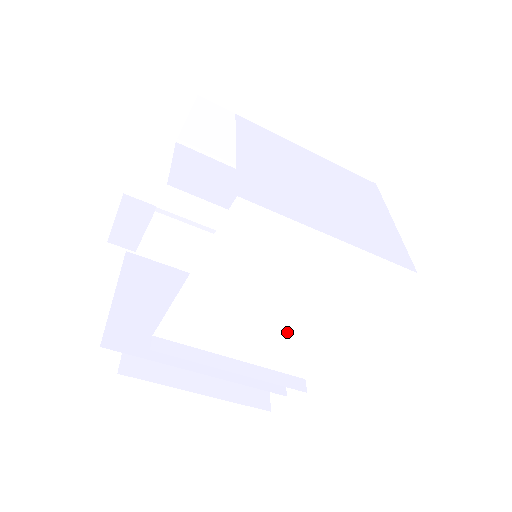
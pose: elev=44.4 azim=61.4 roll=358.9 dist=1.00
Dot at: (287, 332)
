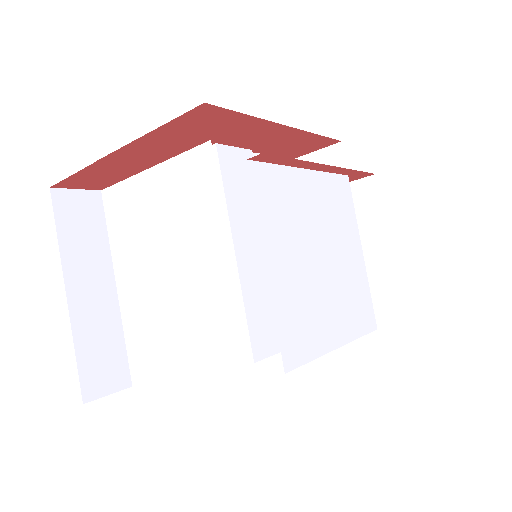
Dot at: (311, 289)
